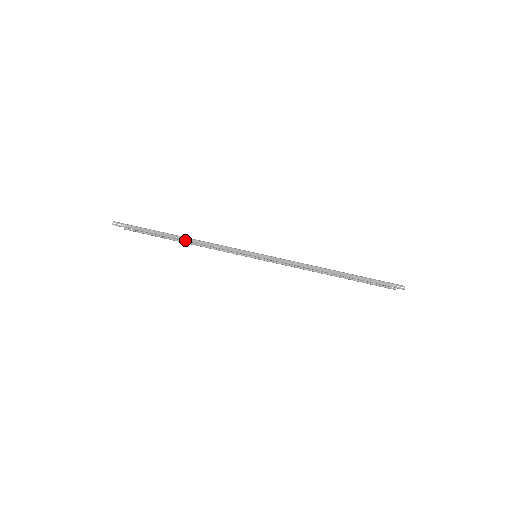
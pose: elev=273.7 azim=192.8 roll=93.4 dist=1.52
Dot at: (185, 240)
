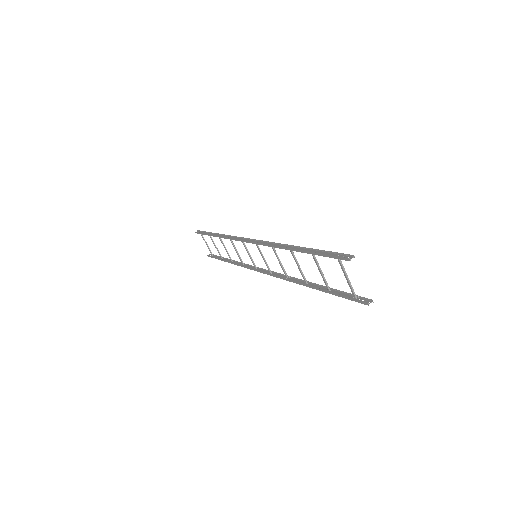
Dot at: (219, 236)
